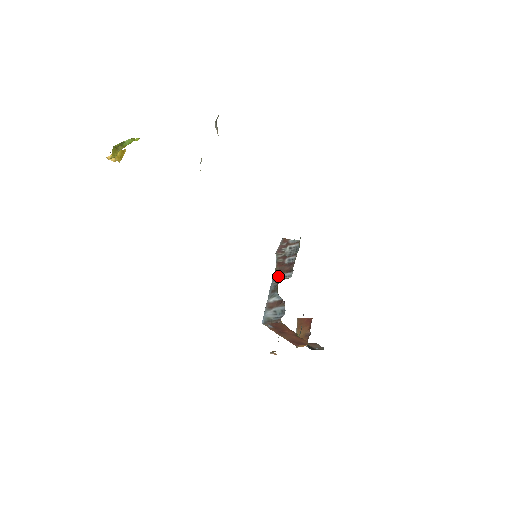
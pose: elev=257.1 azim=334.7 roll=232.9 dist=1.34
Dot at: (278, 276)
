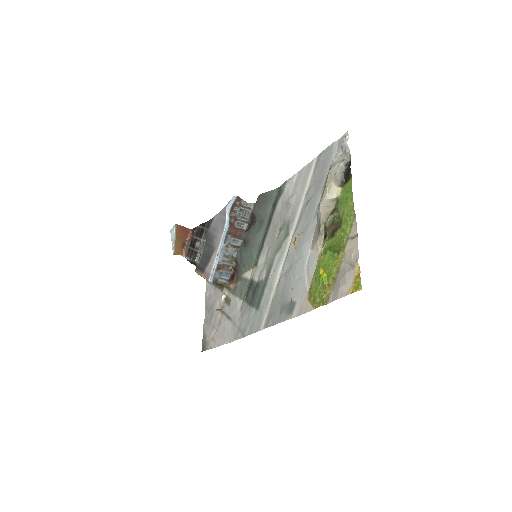
Dot at: (228, 238)
